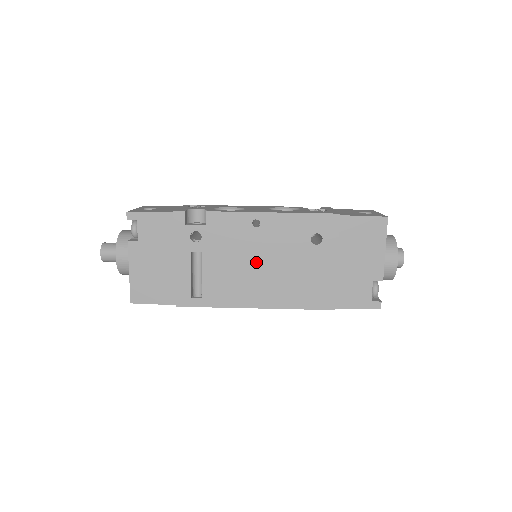
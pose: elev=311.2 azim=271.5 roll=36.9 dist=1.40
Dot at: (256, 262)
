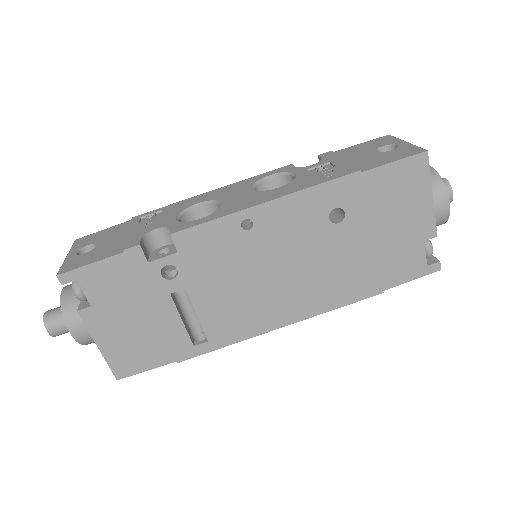
Dot at: (264, 274)
